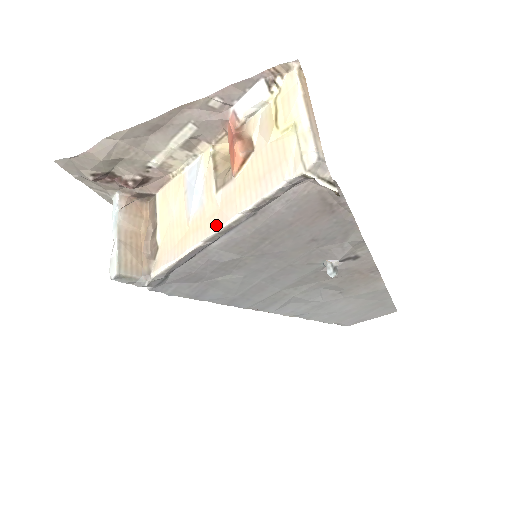
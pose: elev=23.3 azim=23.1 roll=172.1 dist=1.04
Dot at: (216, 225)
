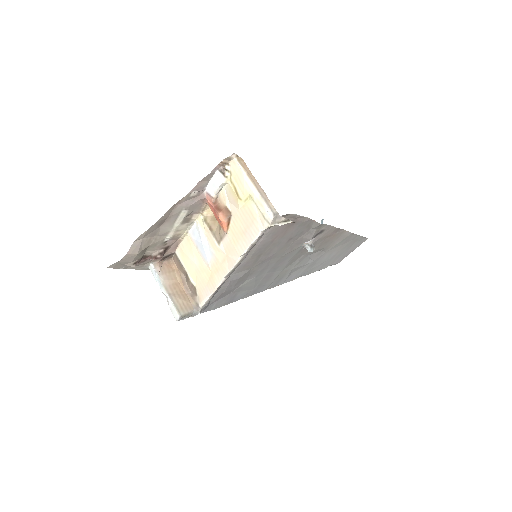
Dot at: (229, 266)
